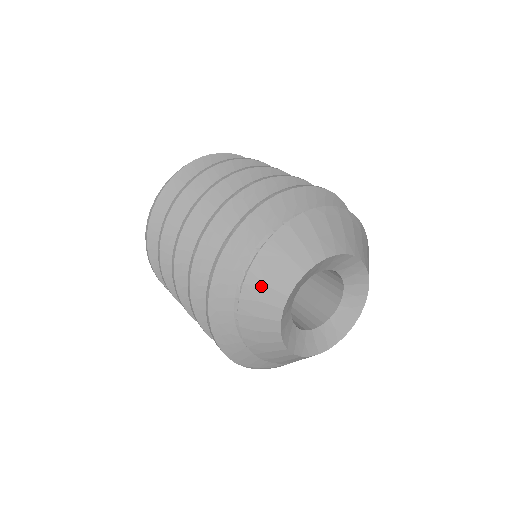
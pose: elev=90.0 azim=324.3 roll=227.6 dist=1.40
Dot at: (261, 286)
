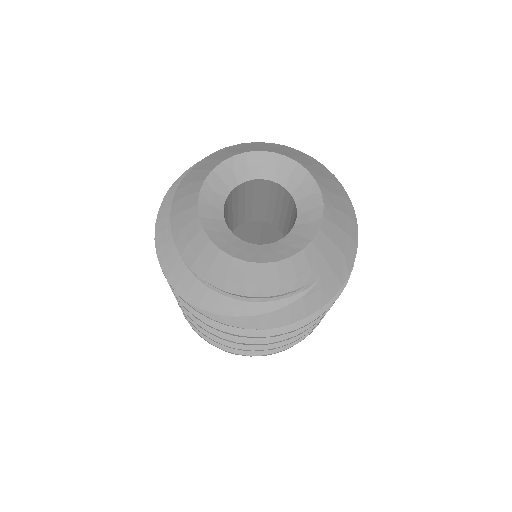
Dot at: (188, 185)
